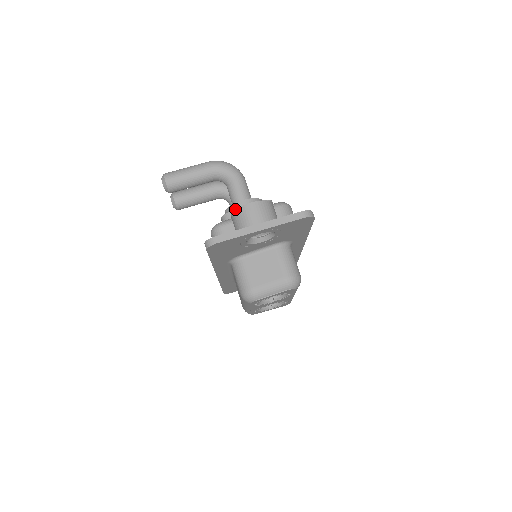
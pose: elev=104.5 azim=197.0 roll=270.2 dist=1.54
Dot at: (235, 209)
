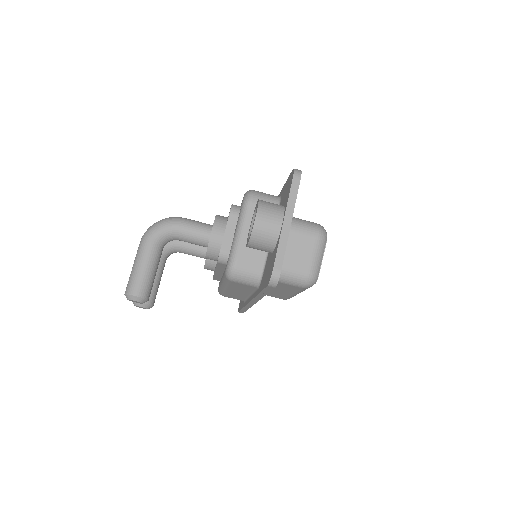
Dot at: (215, 244)
